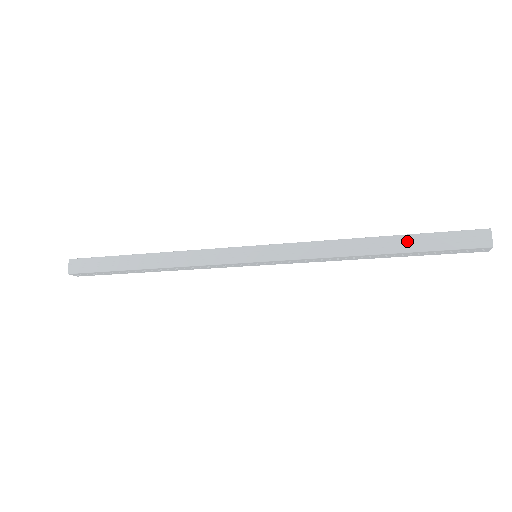
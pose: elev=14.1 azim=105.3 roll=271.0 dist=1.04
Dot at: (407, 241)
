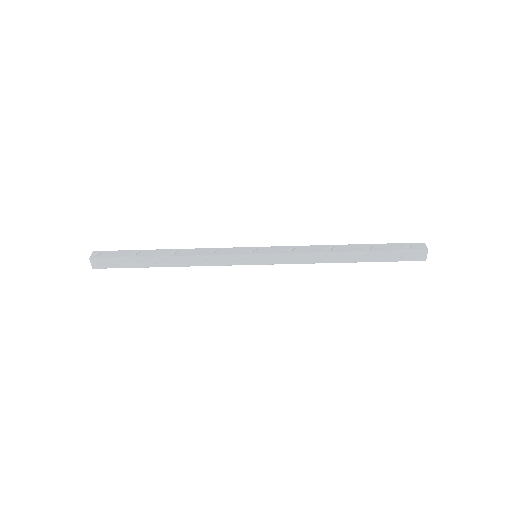
Dot at: (370, 246)
